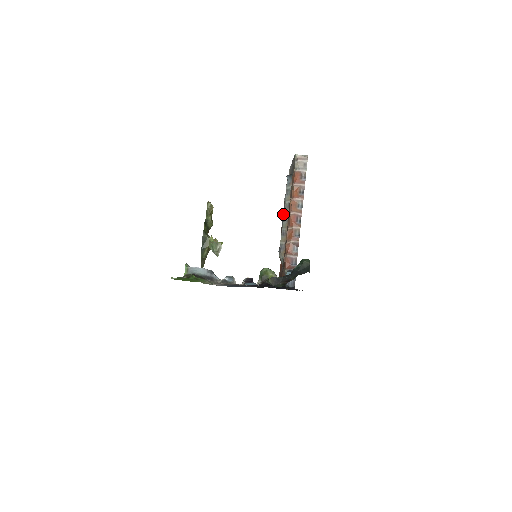
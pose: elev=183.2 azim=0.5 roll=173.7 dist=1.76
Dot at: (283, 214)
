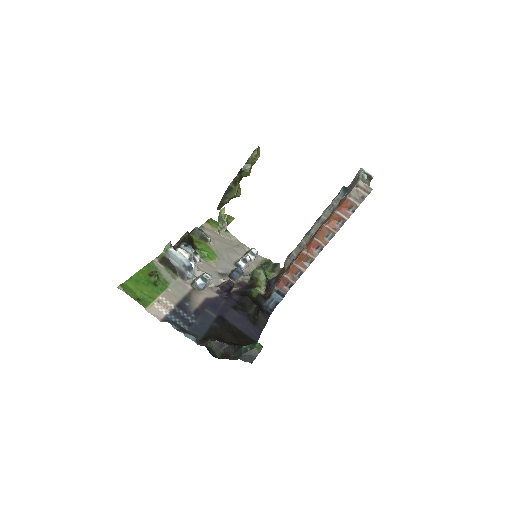
Dot at: (313, 225)
